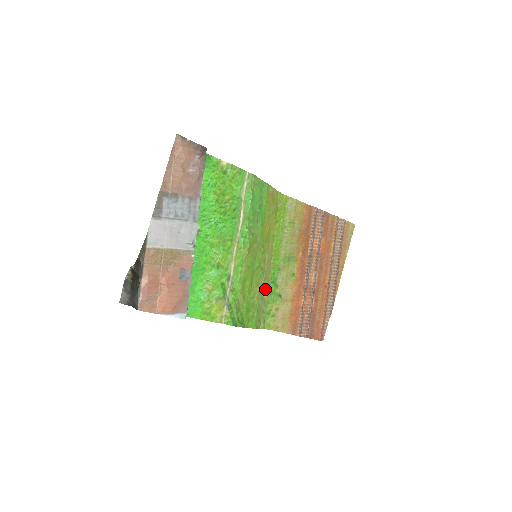
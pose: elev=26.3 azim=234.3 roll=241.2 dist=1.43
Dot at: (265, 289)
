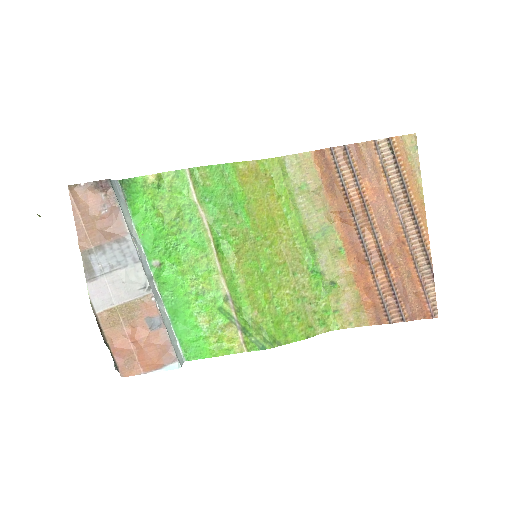
Dot at: (302, 285)
